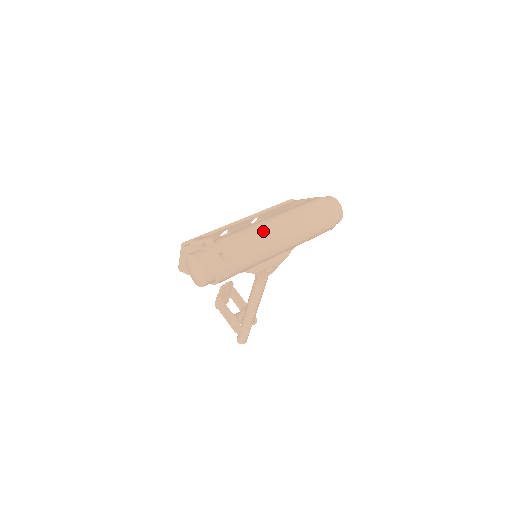
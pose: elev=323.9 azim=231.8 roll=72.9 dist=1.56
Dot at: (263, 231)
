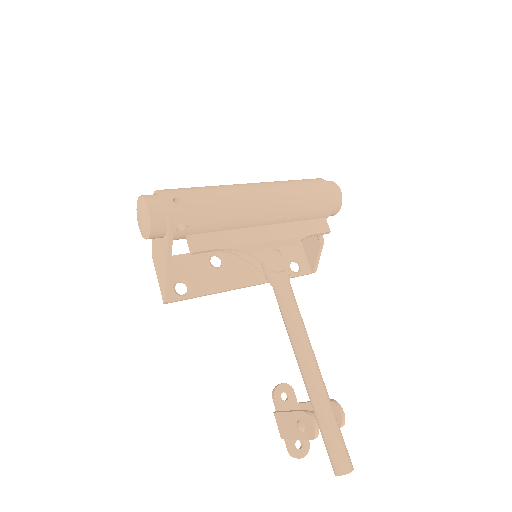
Dot at: occluded
